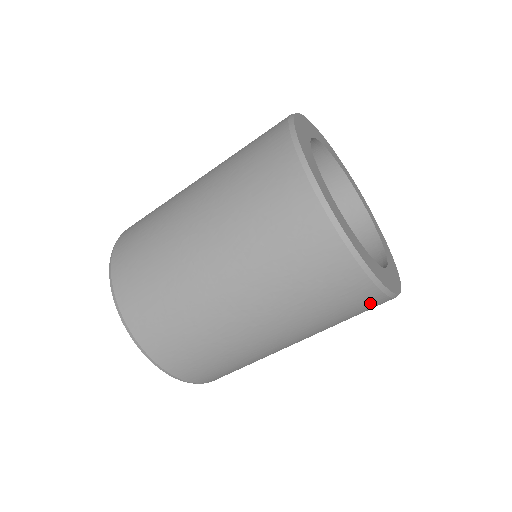
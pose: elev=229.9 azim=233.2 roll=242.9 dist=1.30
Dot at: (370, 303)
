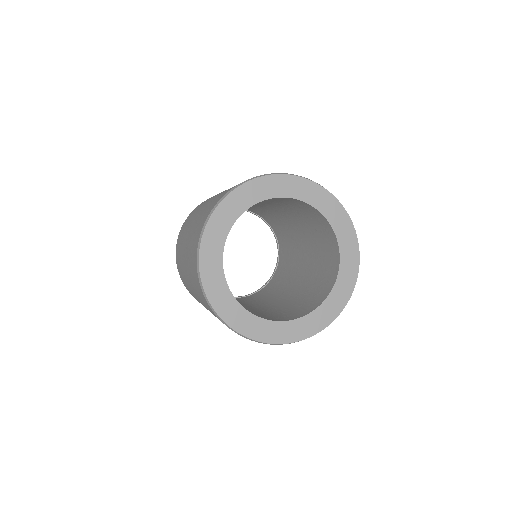
Dot at: occluded
